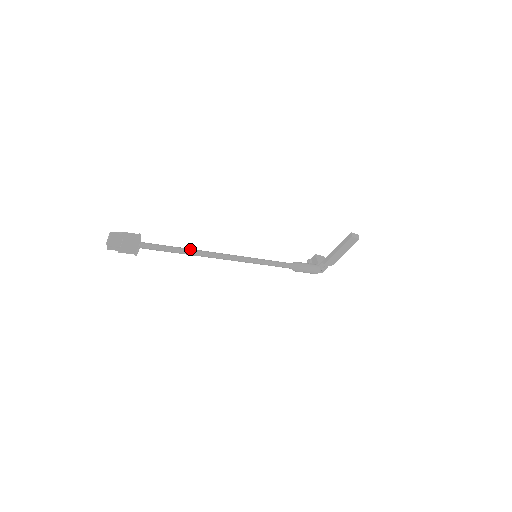
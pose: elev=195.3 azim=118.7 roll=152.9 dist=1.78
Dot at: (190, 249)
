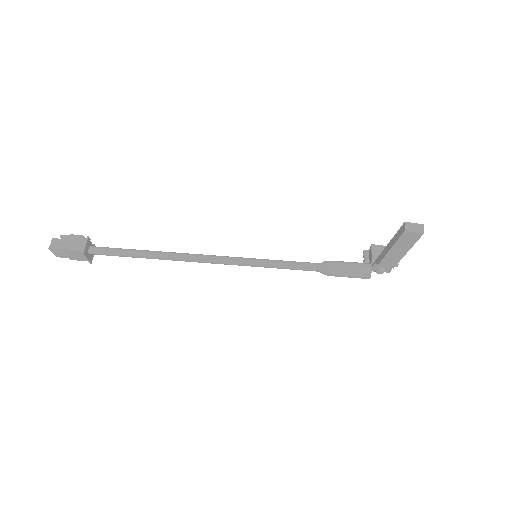
Dot at: (155, 252)
